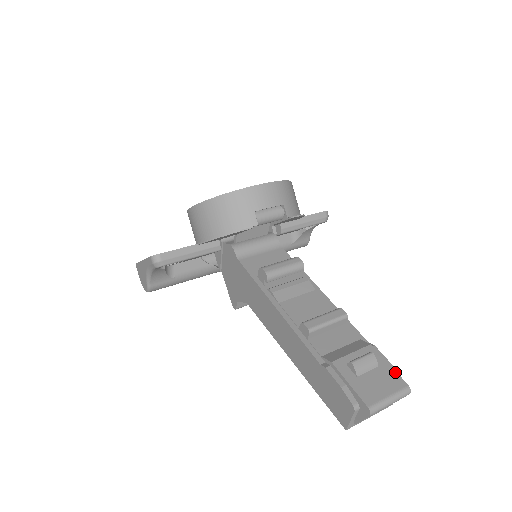
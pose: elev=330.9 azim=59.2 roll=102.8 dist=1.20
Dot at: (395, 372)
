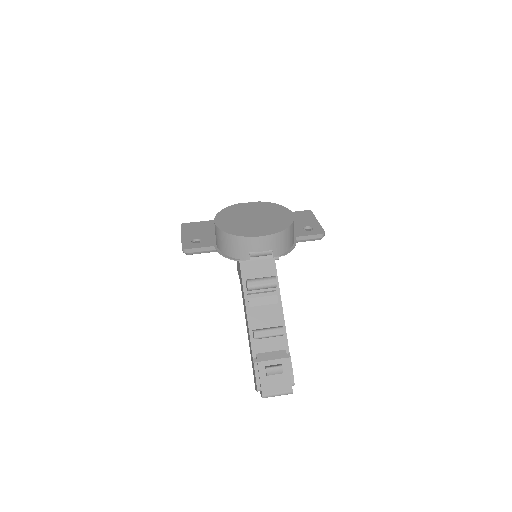
Dot at: (290, 380)
